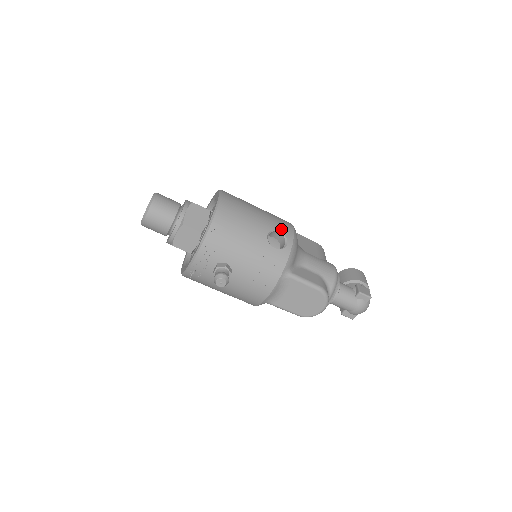
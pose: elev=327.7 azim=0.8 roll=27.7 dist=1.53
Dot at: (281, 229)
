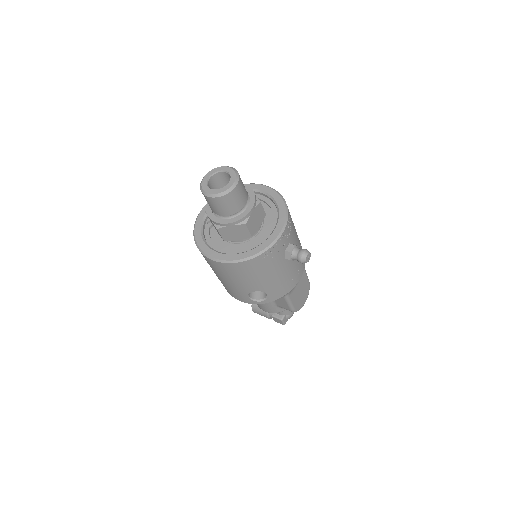
Dot at: occluded
